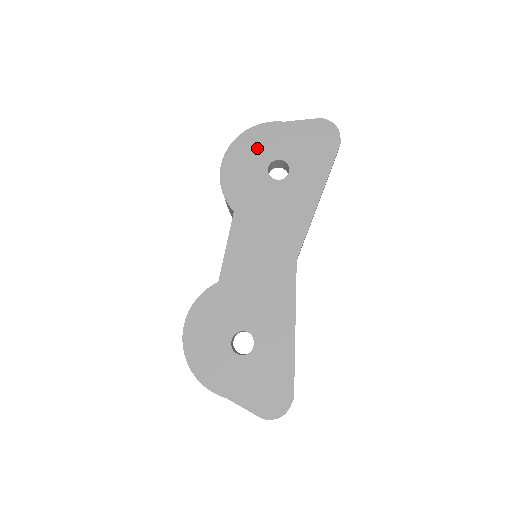
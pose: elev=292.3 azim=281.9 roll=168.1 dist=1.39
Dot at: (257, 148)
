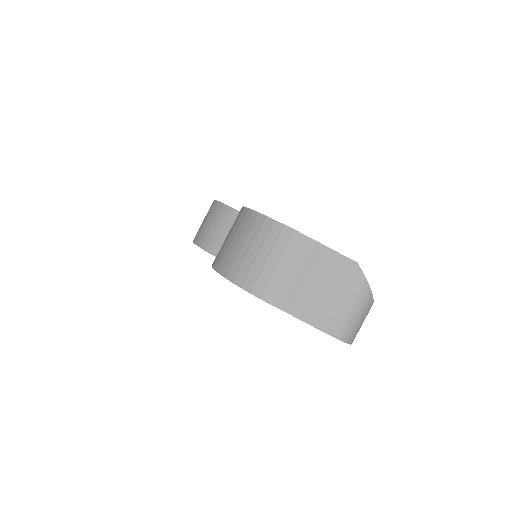
Dot at: occluded
